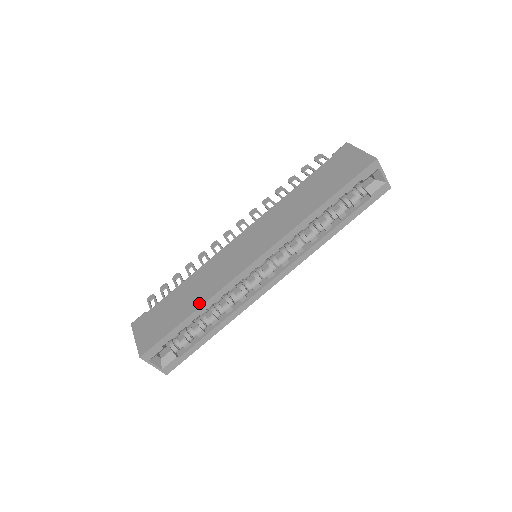
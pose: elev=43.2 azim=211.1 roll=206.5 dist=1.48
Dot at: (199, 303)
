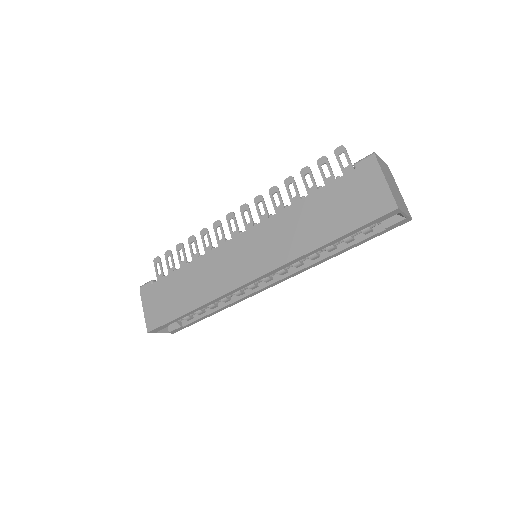
Dot at: (197, 303)
